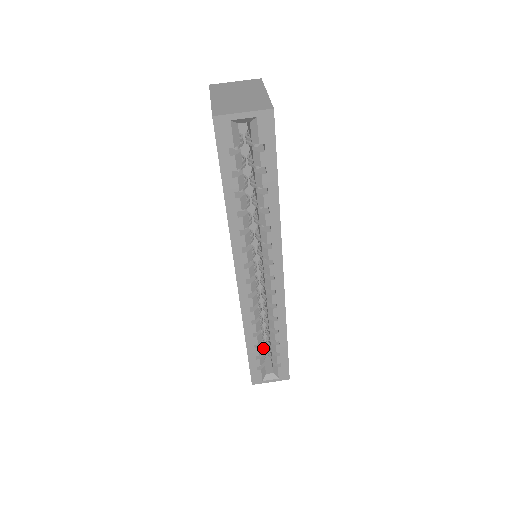
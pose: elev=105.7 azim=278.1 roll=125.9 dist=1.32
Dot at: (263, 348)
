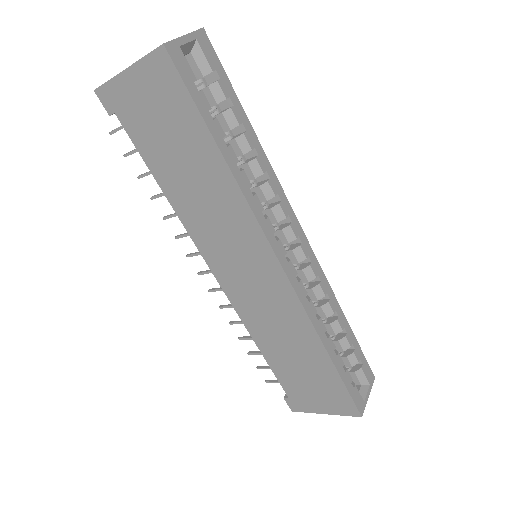
Dot at: occluded
